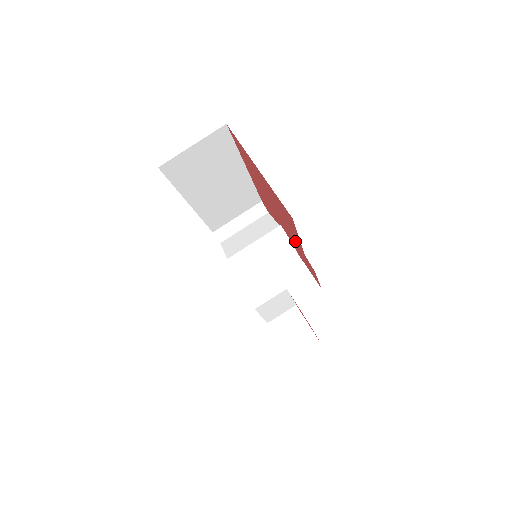
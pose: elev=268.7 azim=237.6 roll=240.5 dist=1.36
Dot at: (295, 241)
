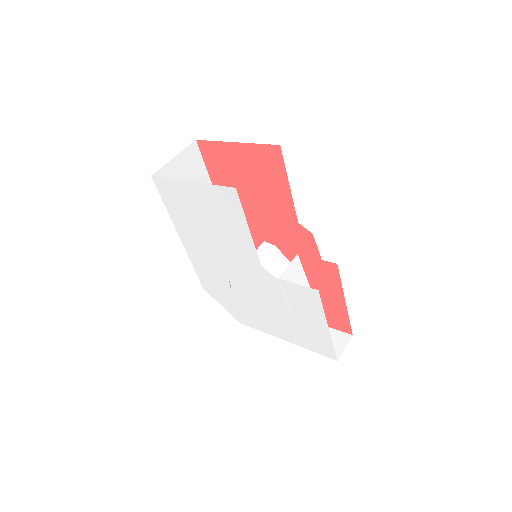
Dot at: (284, 221)
